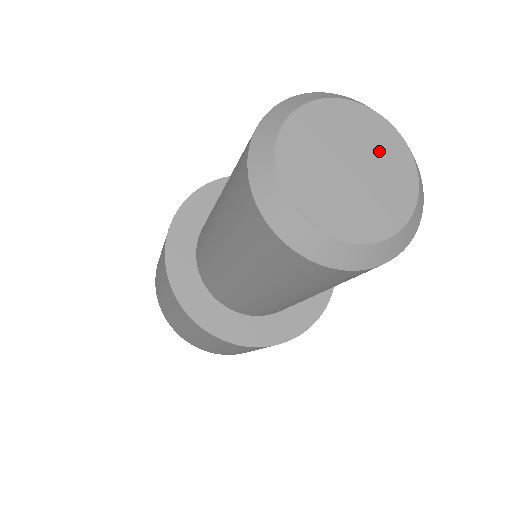
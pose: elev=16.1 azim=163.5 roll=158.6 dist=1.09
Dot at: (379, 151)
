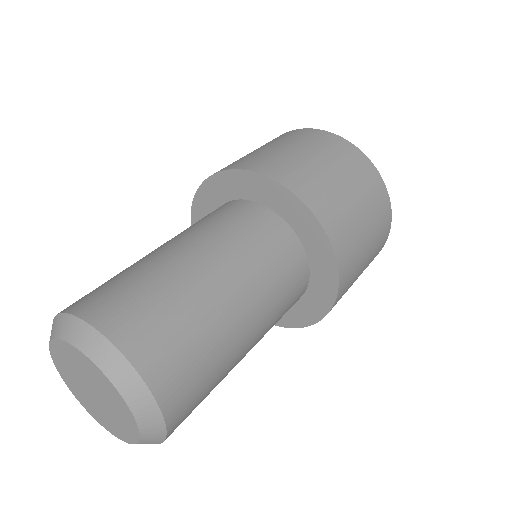
Dot at: (117, 414)
